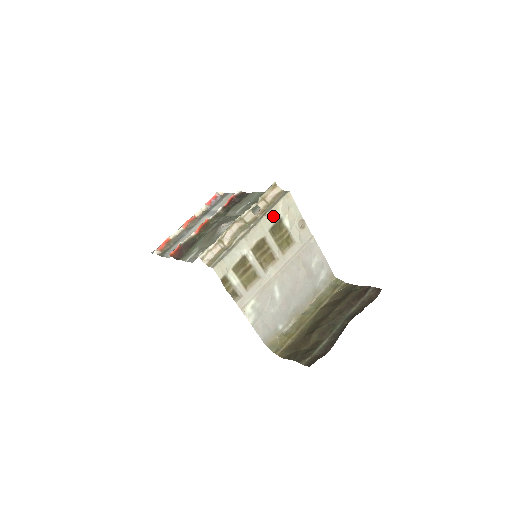
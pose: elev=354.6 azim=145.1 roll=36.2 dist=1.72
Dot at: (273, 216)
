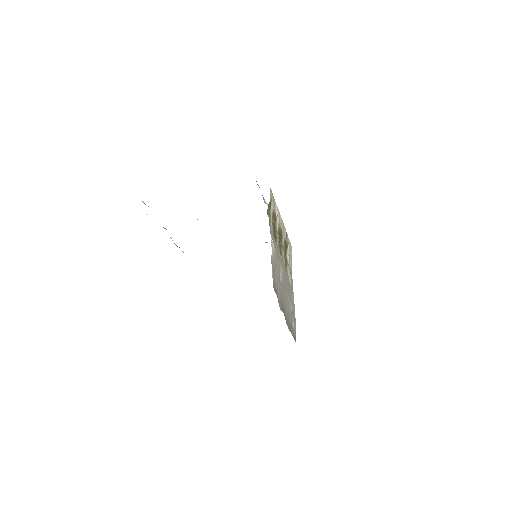
Dot at: (287, 238)
